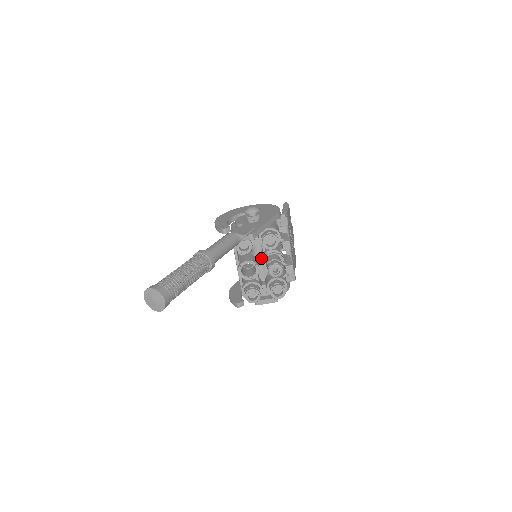
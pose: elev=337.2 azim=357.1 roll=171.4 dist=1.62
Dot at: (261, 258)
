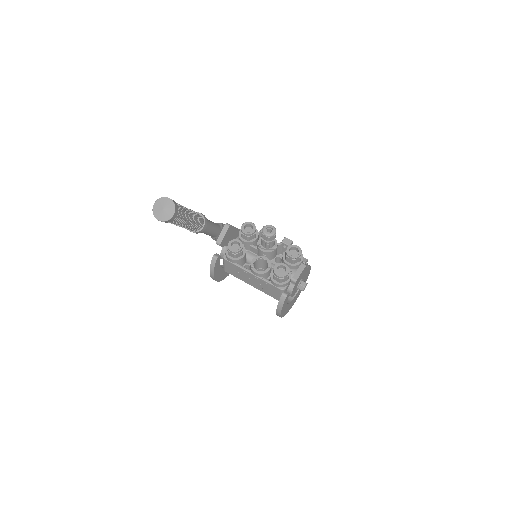
Dot at: occluded
